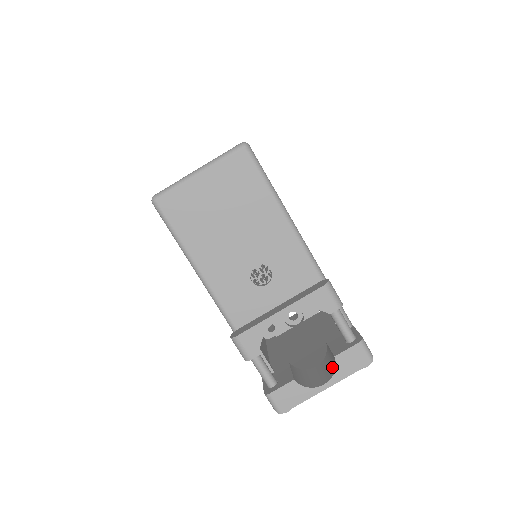
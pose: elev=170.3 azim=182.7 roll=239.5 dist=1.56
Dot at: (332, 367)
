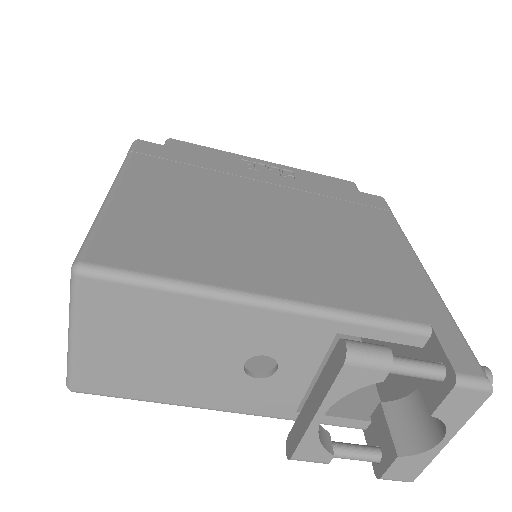
Dot at: occluded
